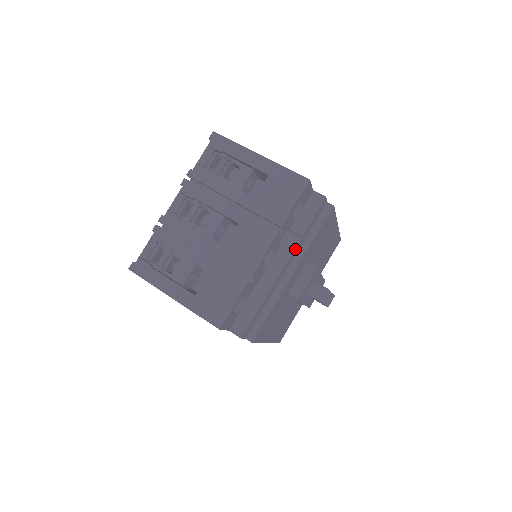
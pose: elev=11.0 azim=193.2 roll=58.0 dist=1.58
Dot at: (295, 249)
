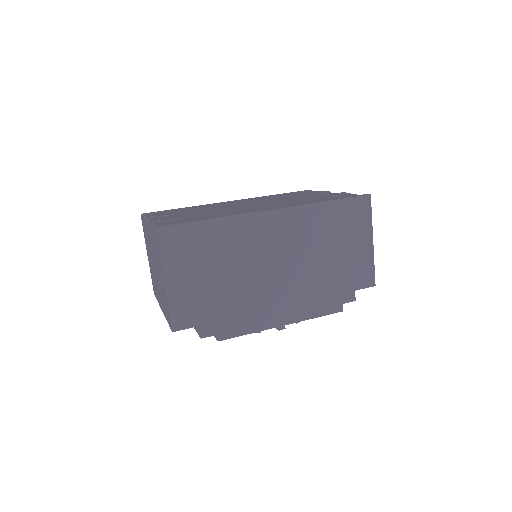
Dot at: occluded
